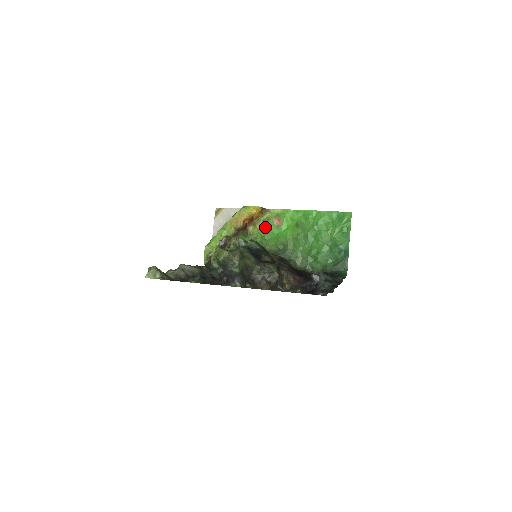
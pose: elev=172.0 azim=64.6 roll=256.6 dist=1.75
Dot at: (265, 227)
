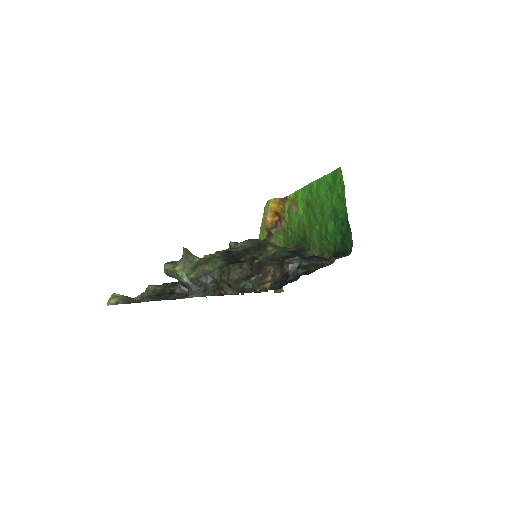
Dot at: (289, 218)
